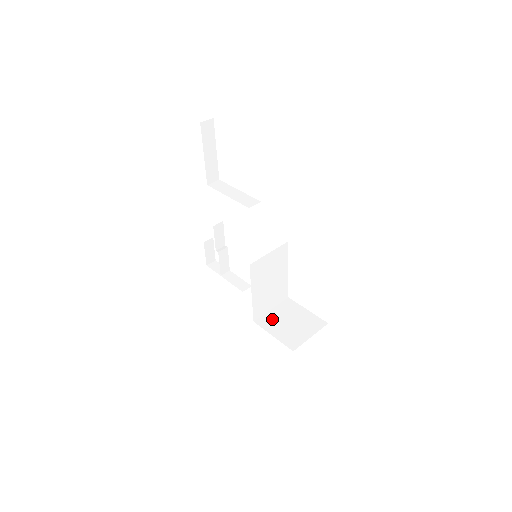
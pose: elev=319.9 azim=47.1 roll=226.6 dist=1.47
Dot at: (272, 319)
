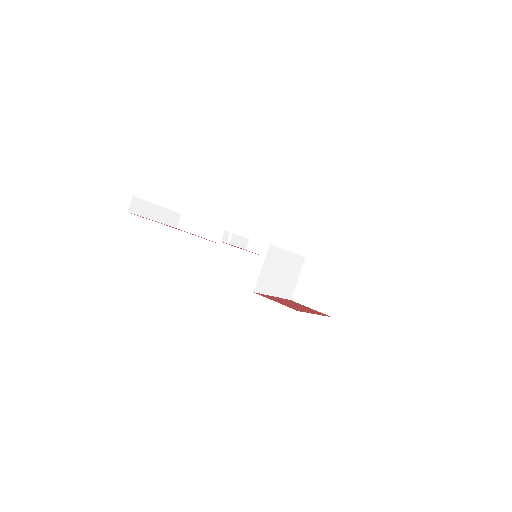
Dot at: (303, 290)
